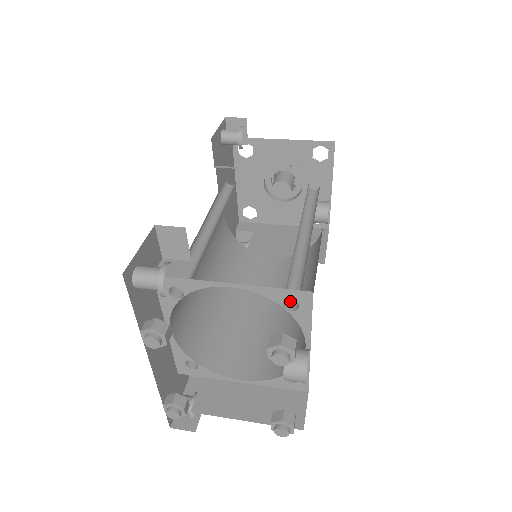
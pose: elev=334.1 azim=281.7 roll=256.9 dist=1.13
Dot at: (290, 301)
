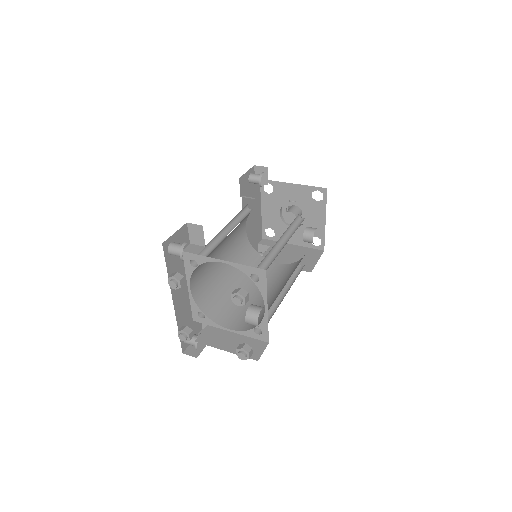
Dot at: (257, 277)
